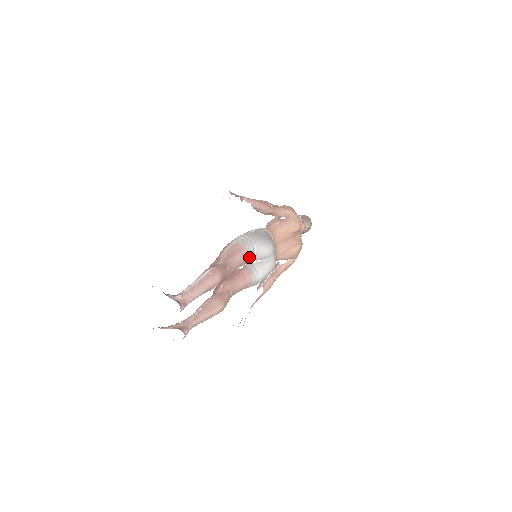
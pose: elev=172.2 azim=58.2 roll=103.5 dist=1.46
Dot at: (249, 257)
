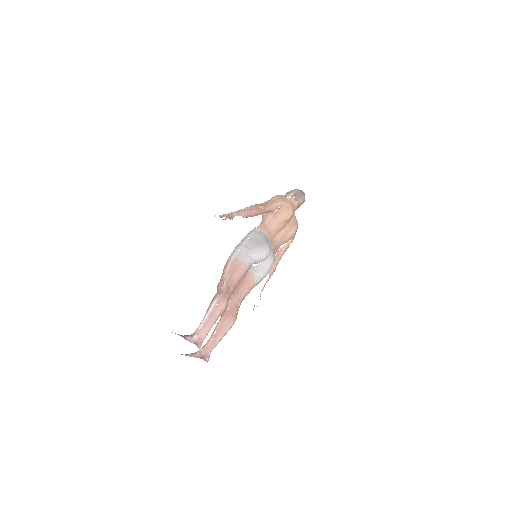
Dot at: (249, 266)
